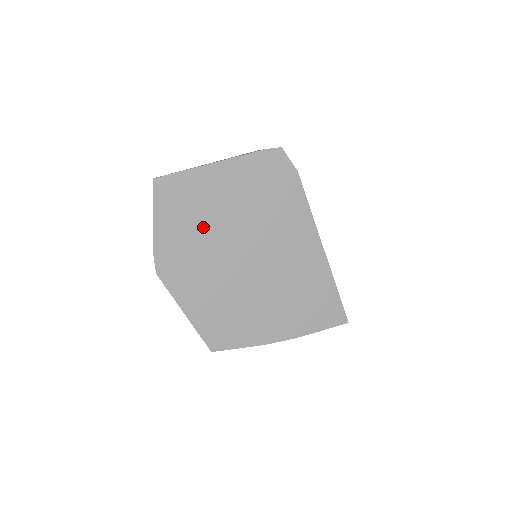
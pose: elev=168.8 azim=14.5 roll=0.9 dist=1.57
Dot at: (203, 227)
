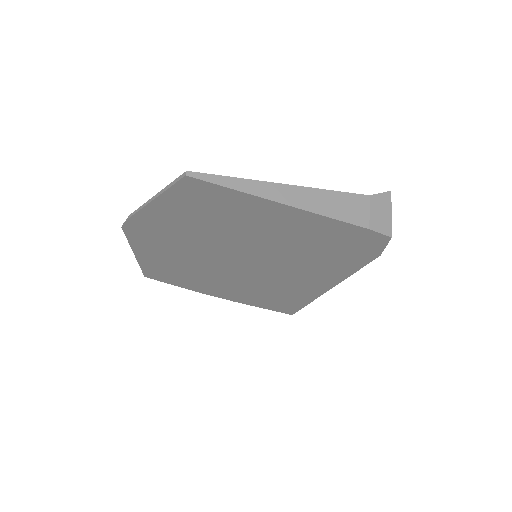
Dot at: (214, 231)
